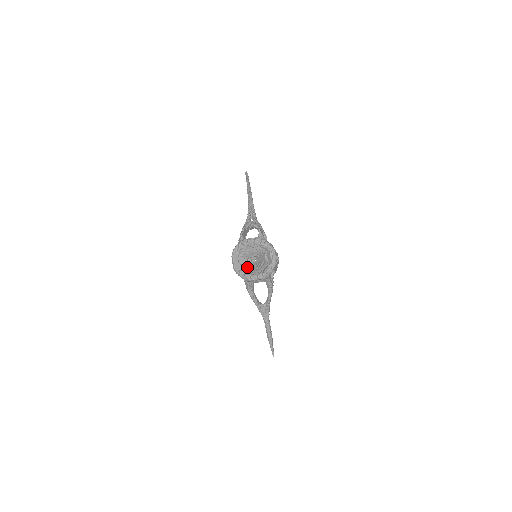
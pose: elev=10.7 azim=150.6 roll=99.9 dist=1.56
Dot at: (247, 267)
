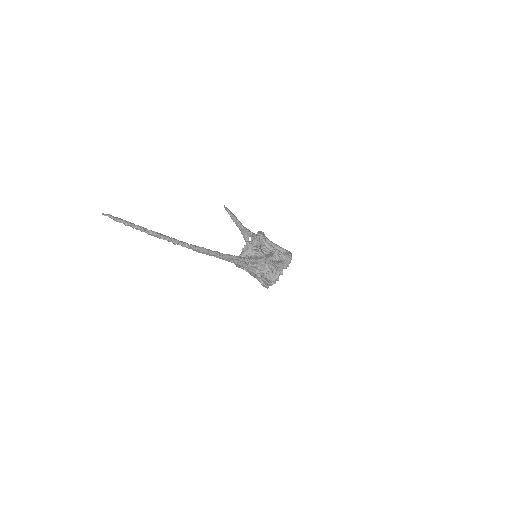
Dot at: occluded
